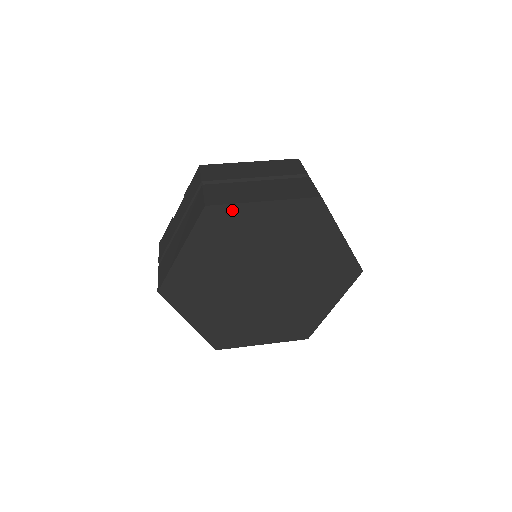
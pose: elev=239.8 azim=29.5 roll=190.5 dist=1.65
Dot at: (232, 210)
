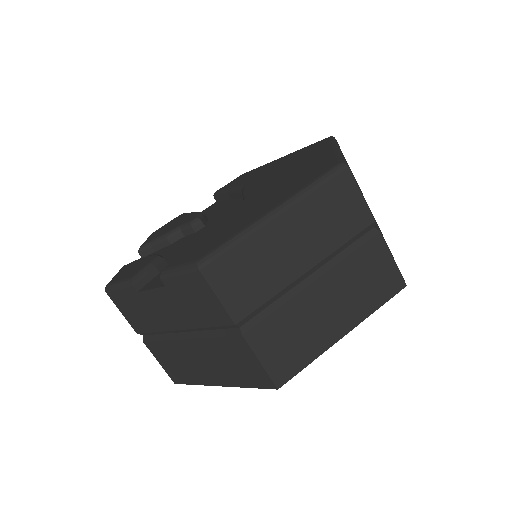
Dot at: occluded
